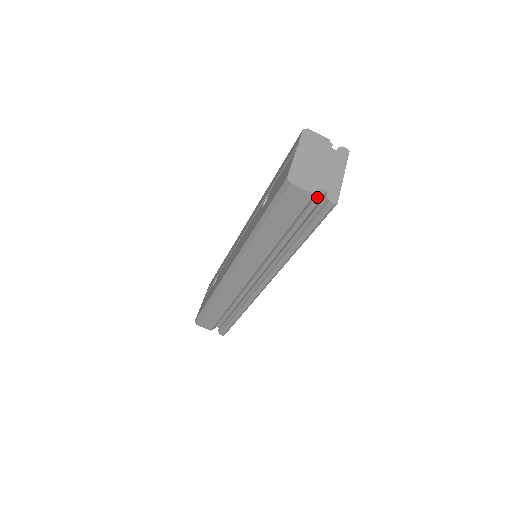
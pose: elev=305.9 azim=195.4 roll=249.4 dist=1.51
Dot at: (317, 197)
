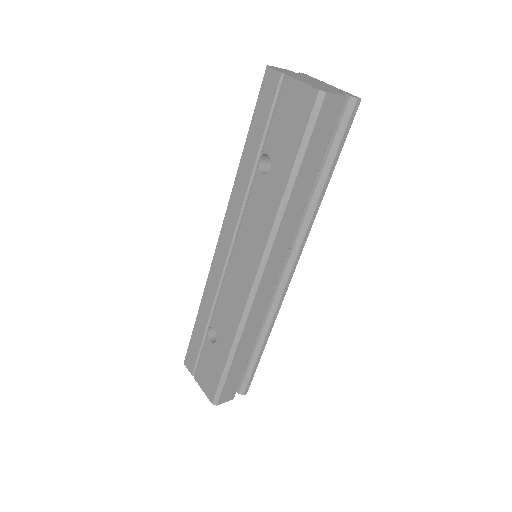
Dot at: occluded
